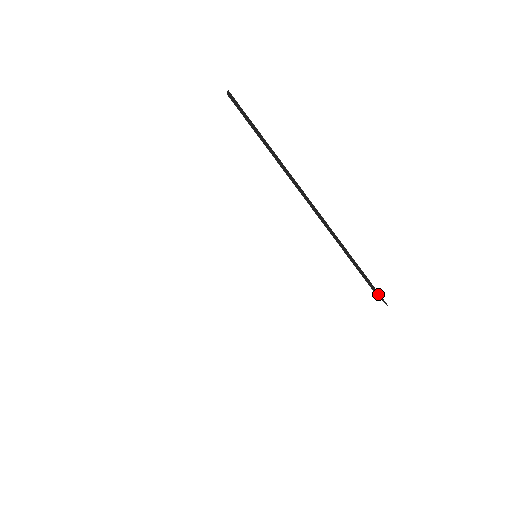
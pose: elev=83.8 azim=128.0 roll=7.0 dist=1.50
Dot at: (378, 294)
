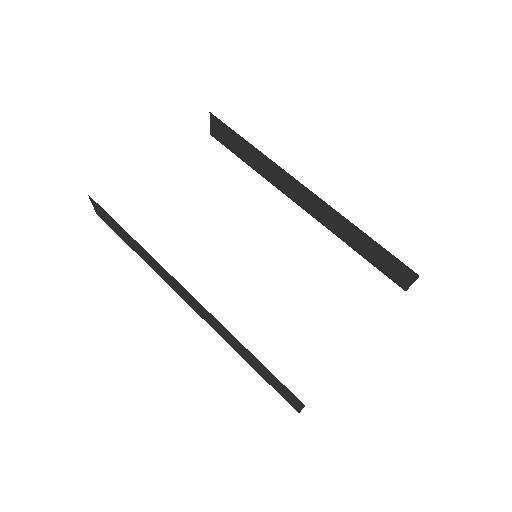
Dot at: (402, 271)
